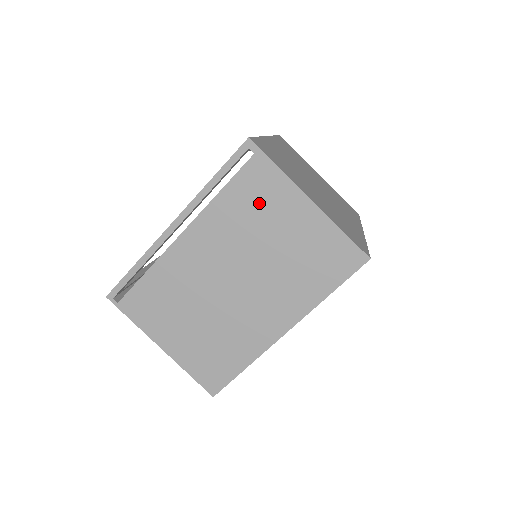
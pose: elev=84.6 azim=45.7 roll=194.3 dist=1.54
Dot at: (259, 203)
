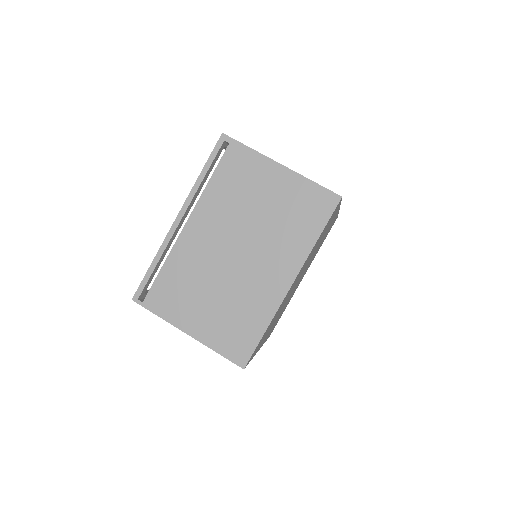
Dot at: (242, 179)
